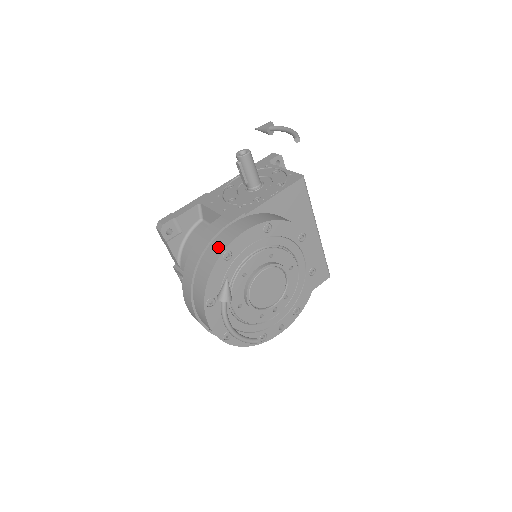
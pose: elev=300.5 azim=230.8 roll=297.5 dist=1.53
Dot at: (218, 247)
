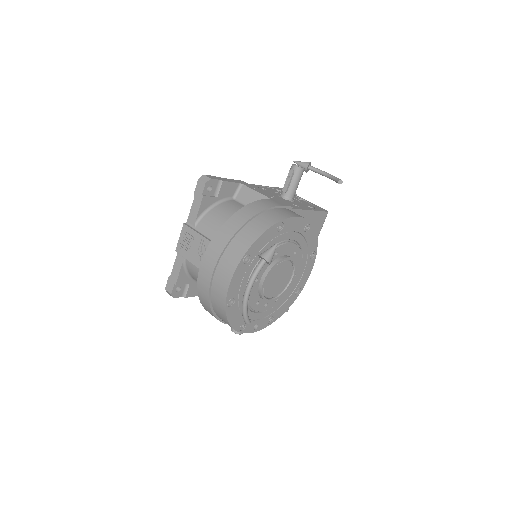
Dot at: (275, 216)
